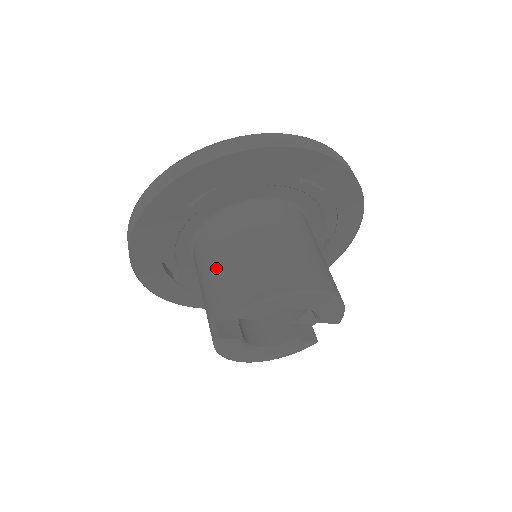
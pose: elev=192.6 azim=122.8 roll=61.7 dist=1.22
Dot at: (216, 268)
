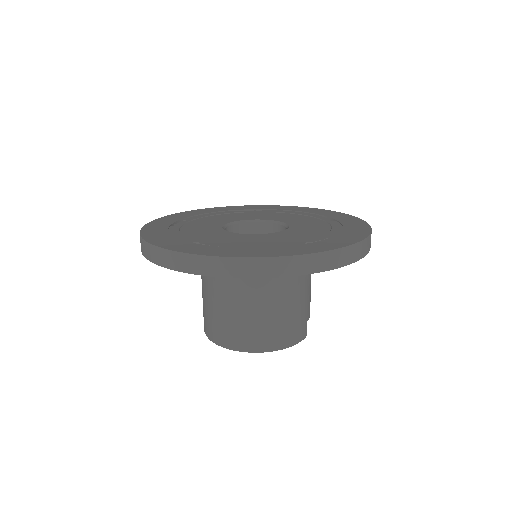
Dot at: occluded
